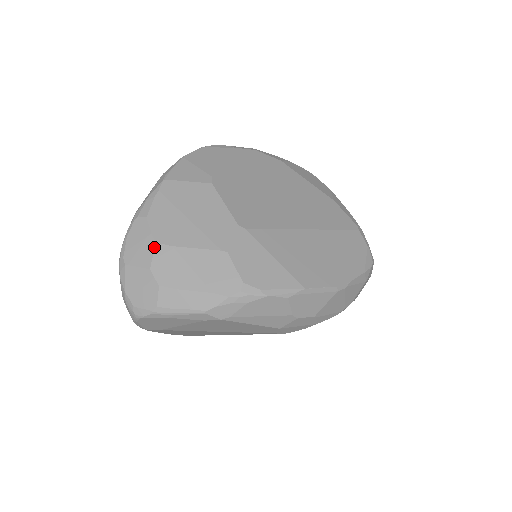
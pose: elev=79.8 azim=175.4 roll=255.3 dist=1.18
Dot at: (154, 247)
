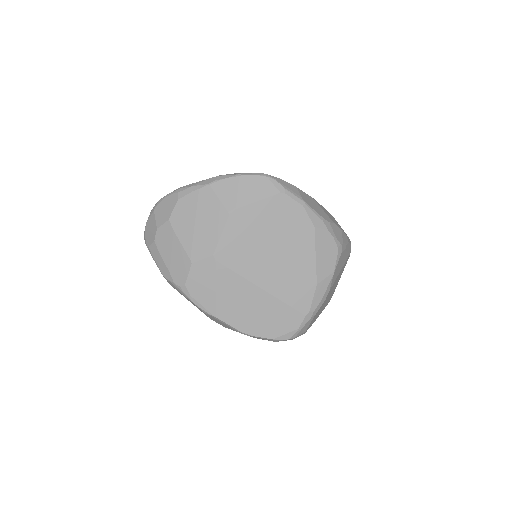
Dot at: (167, 221)
